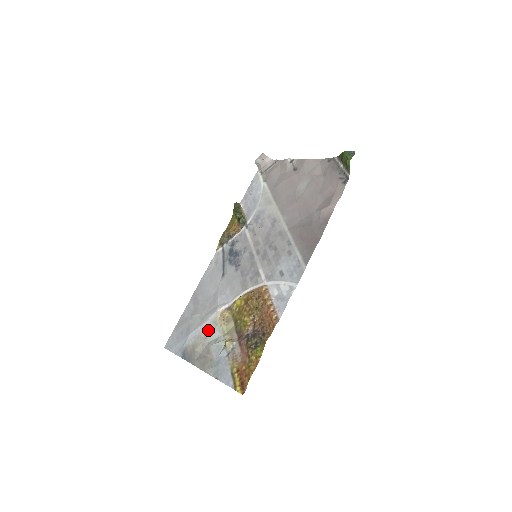
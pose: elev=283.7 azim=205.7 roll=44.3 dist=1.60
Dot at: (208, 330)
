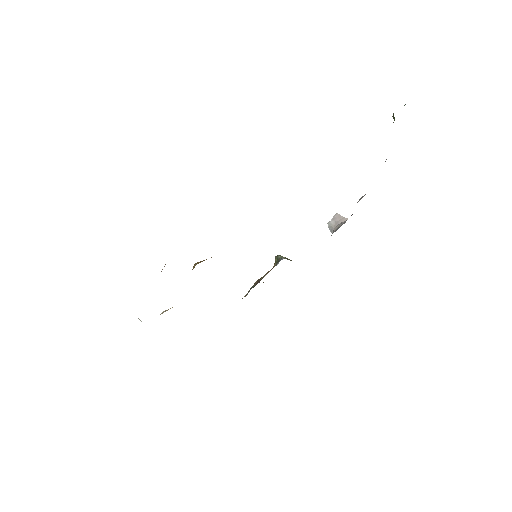
Dot at: occluded
